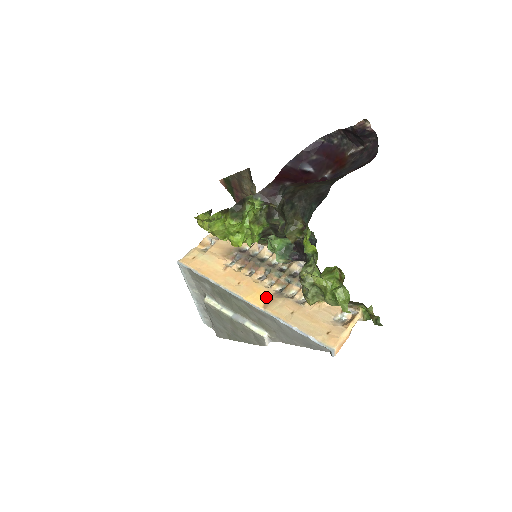
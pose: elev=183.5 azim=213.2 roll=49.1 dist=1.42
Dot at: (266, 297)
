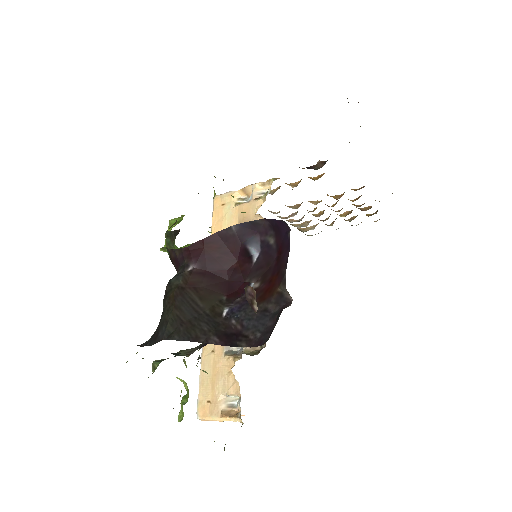
Dot at: occluded
